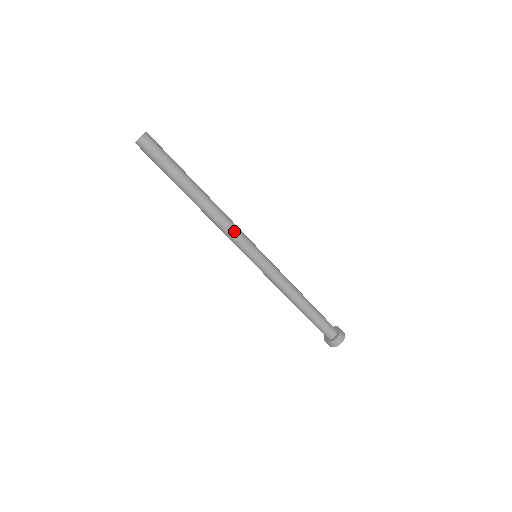
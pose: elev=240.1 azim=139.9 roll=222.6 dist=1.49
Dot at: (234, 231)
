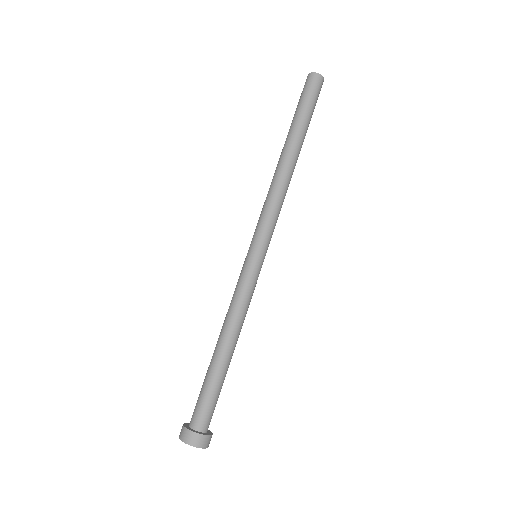
Dot at: (278, 212)
